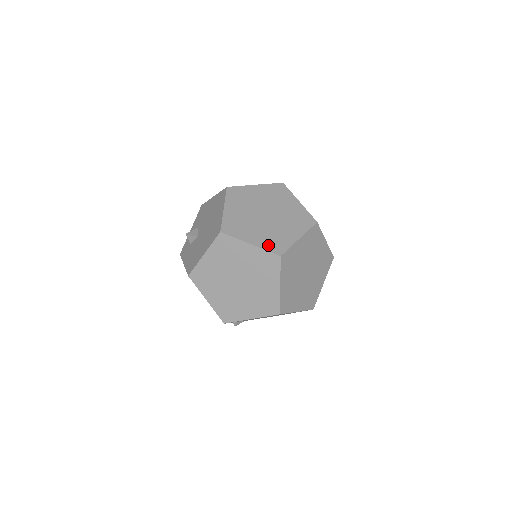
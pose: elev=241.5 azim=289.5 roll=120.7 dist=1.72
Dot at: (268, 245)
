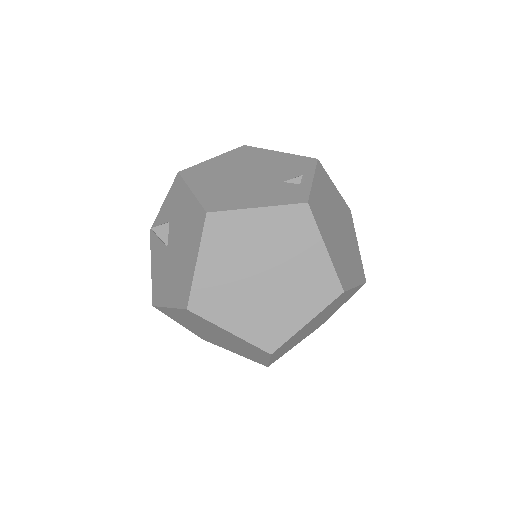
Dot at: (256, 335)
